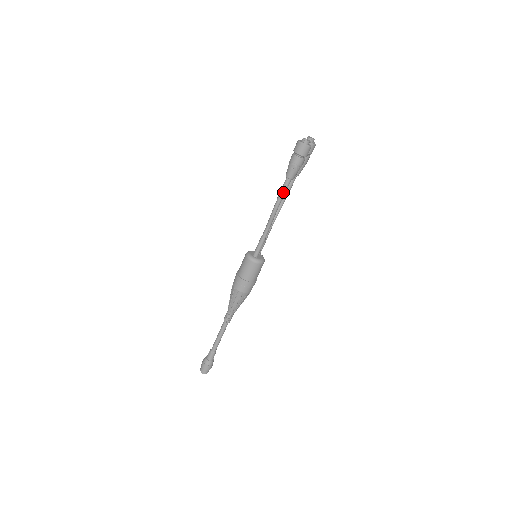
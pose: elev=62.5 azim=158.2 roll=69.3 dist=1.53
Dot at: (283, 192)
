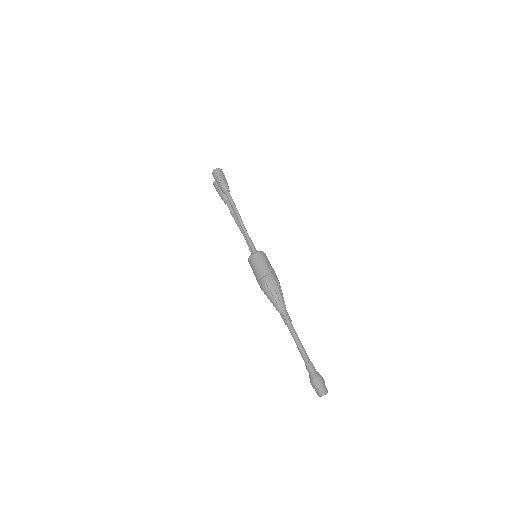
Dot at: (231, 199)
